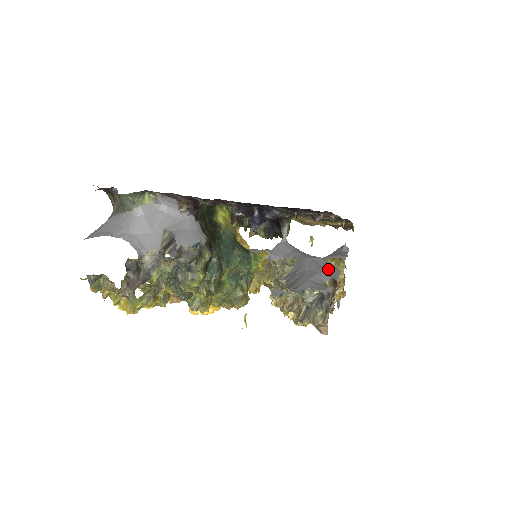
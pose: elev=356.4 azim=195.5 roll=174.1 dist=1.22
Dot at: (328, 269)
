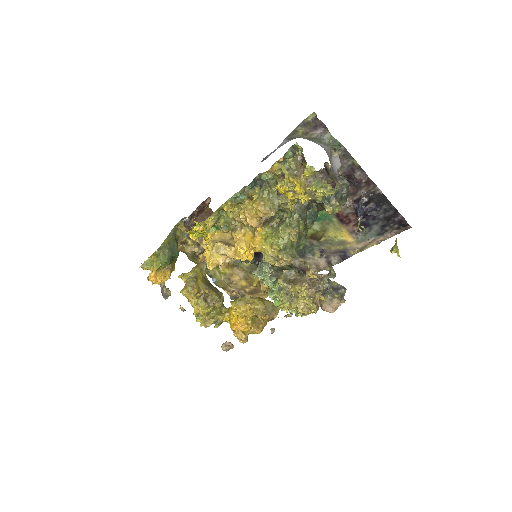
Dot at: occluded
